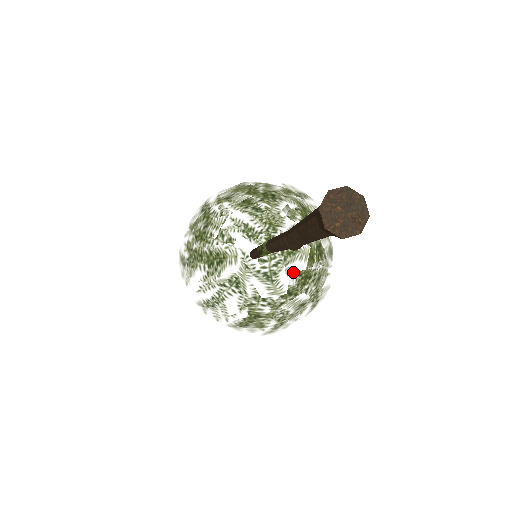
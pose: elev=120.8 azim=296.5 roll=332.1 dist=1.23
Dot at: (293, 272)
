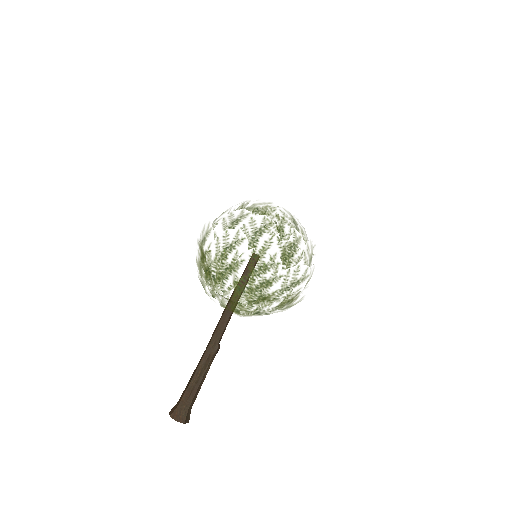
Dot at: occluded
